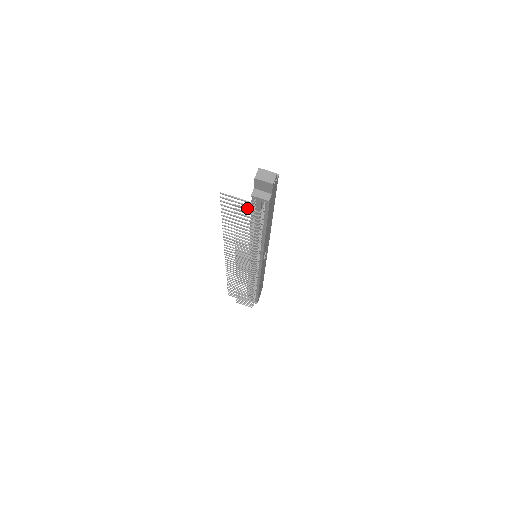
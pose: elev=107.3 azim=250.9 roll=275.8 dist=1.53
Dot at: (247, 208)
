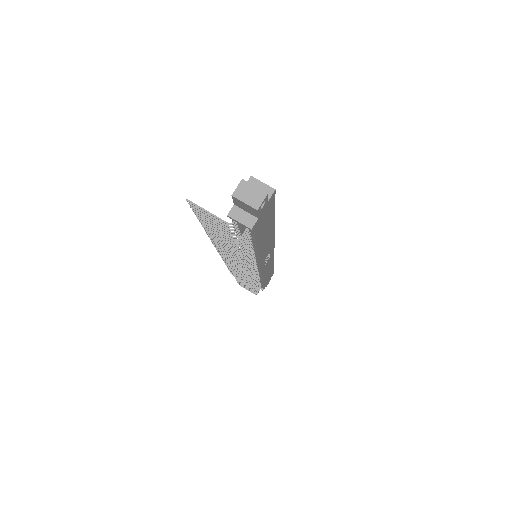
Dot at: (220, 231)
